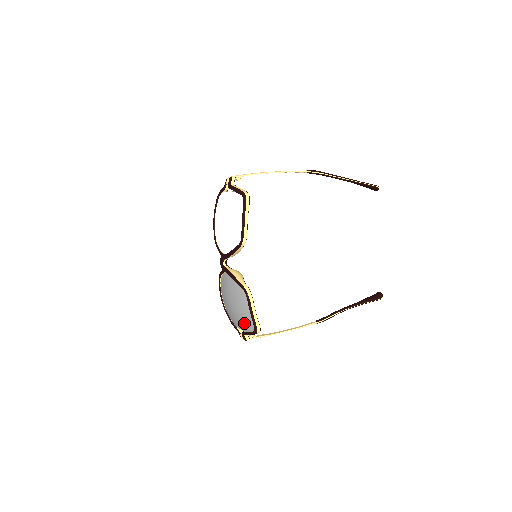
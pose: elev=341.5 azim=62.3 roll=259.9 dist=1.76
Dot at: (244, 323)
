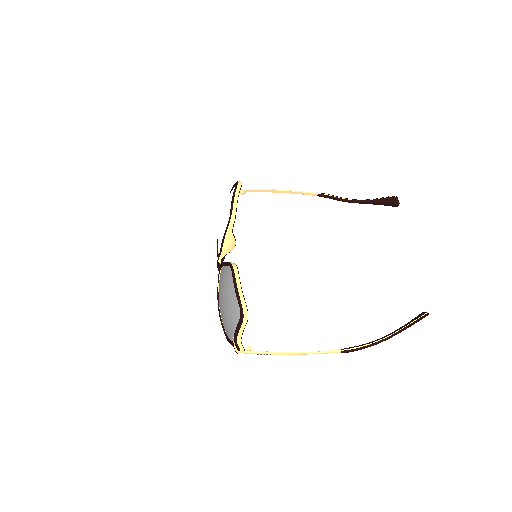
Dot at: (232, 314)
